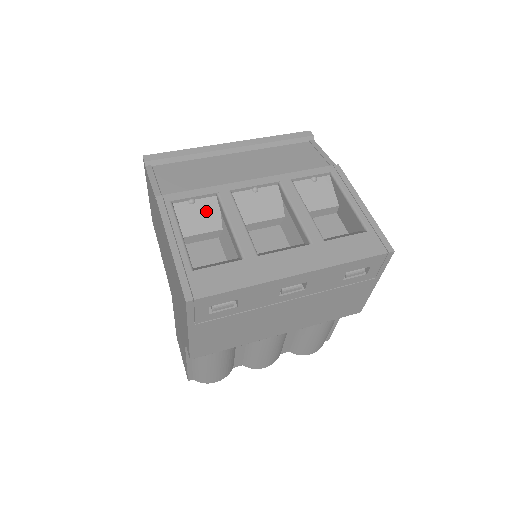
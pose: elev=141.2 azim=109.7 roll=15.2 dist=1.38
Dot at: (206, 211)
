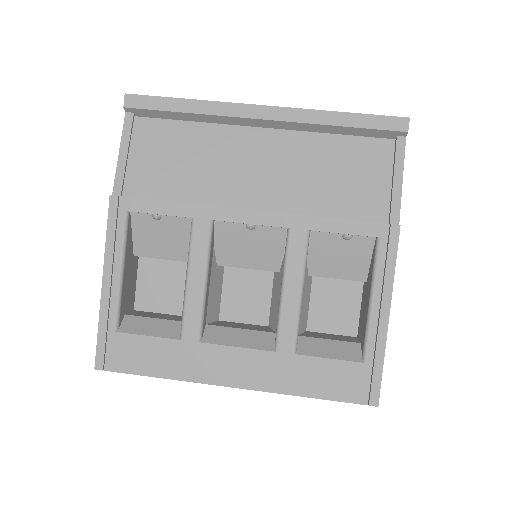
Dot at: (173, 234)
